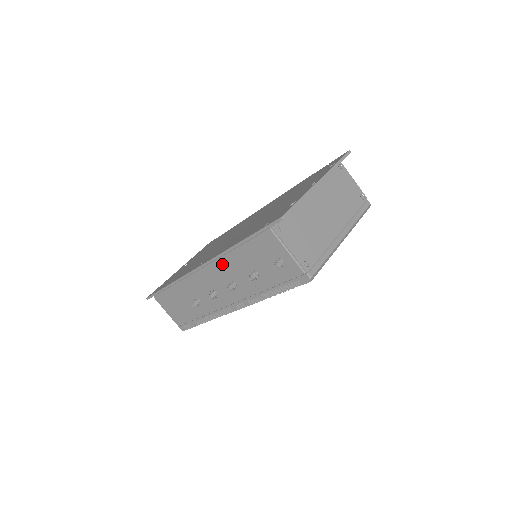
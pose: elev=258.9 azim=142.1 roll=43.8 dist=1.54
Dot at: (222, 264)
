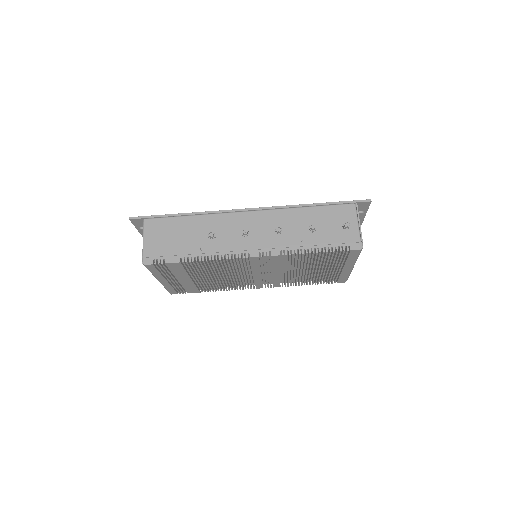
Dot at: (282, 213)
